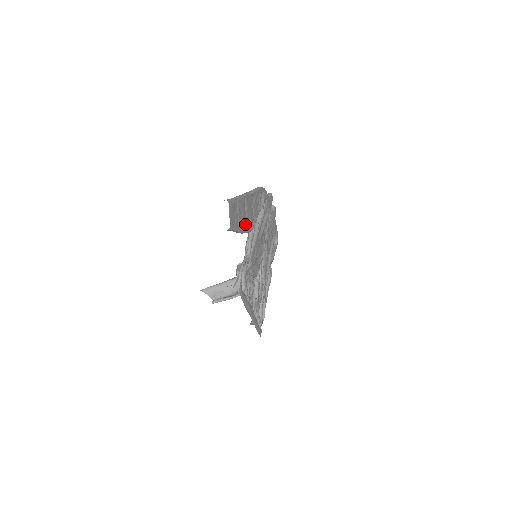
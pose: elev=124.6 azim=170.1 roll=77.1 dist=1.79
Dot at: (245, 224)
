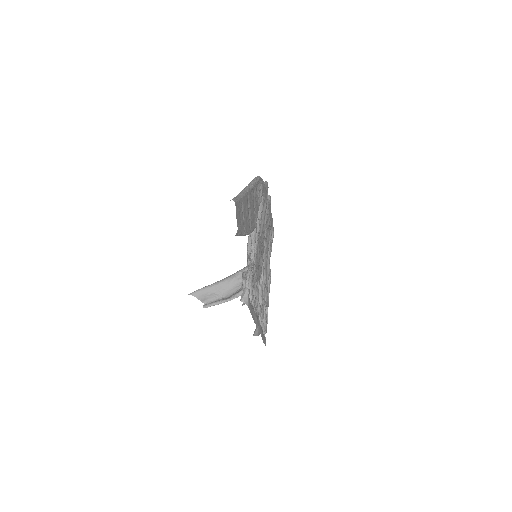
Dot at: (249, 224)
